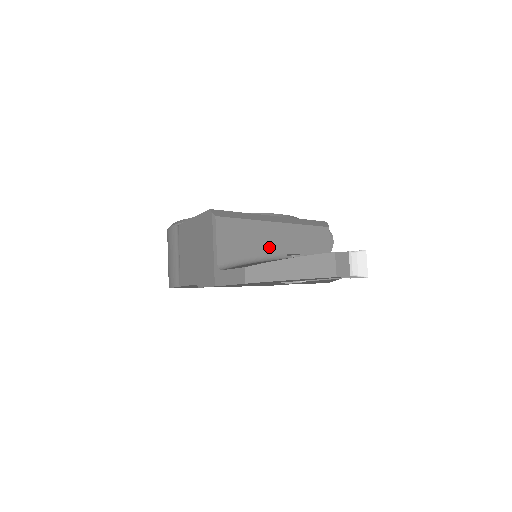
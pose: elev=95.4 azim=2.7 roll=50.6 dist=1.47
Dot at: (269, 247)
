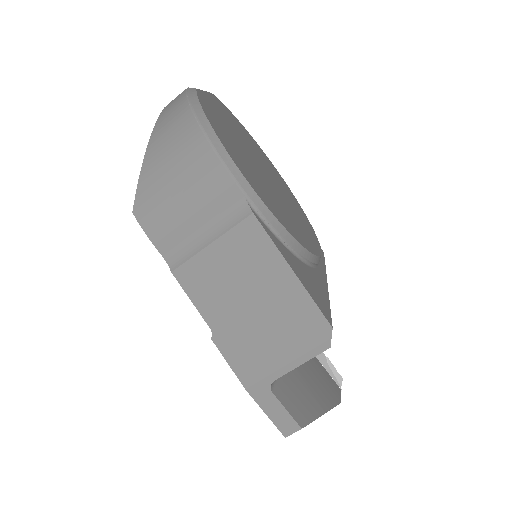
Dot at: occluded
